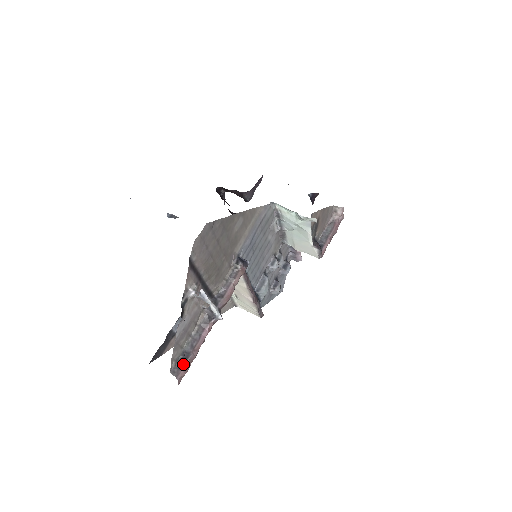
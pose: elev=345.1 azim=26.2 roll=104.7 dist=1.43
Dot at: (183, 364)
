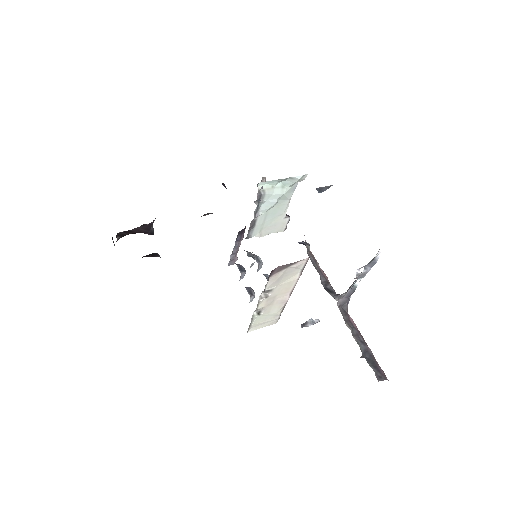
Dot at: (376, 364)
